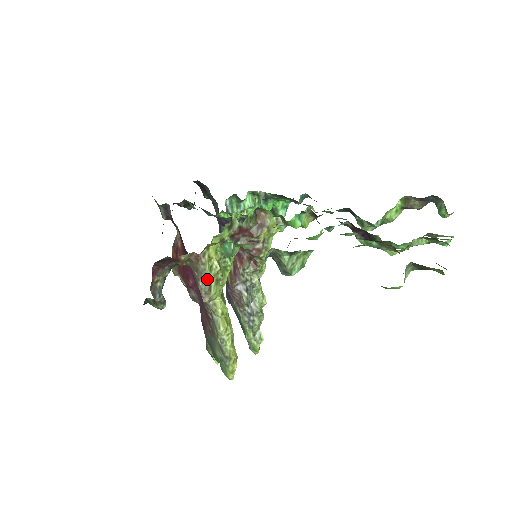
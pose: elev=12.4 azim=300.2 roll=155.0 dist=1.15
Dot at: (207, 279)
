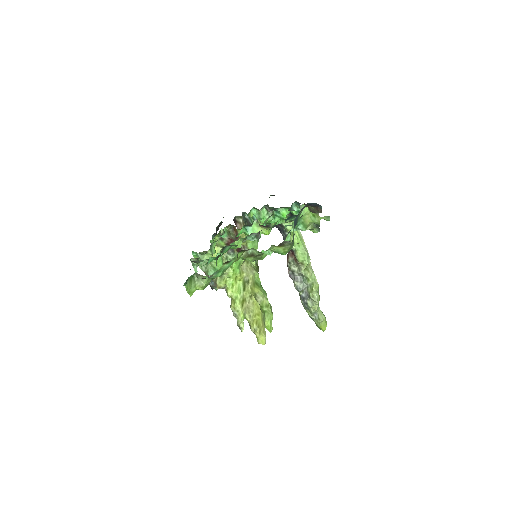
Dot at: occluded
